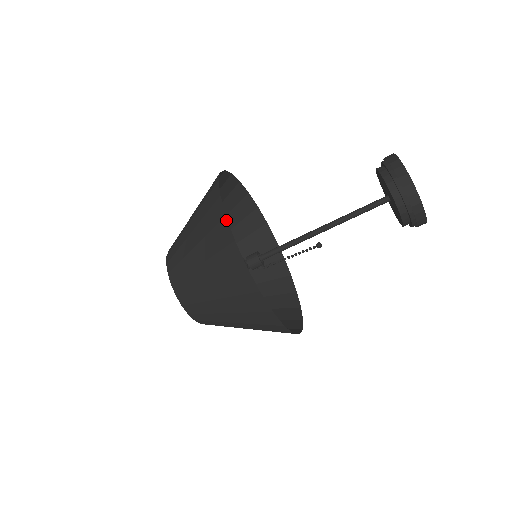
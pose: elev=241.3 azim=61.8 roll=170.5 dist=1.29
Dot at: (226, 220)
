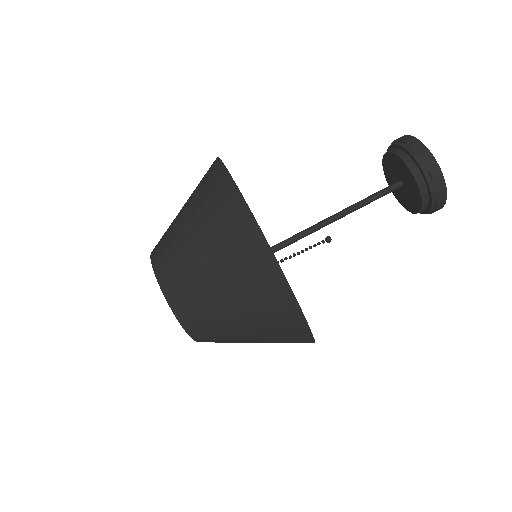
Dot at: (230, 176)
